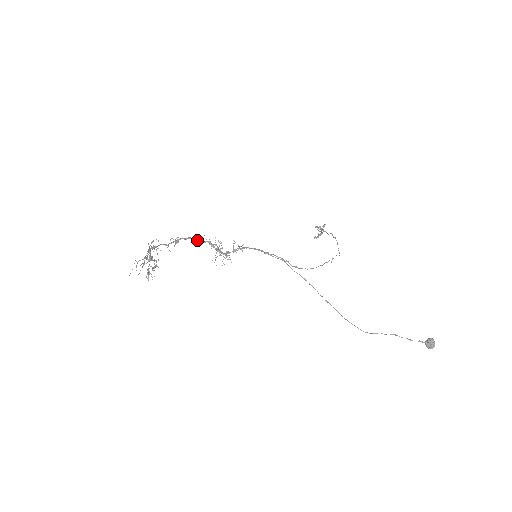
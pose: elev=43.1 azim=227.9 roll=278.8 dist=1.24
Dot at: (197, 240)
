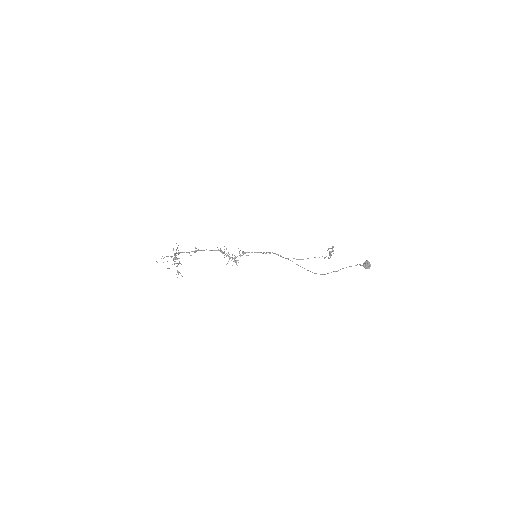
Dot at: (212, 250)
